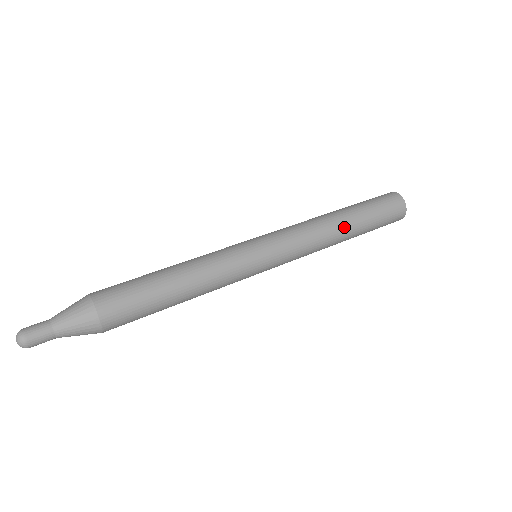
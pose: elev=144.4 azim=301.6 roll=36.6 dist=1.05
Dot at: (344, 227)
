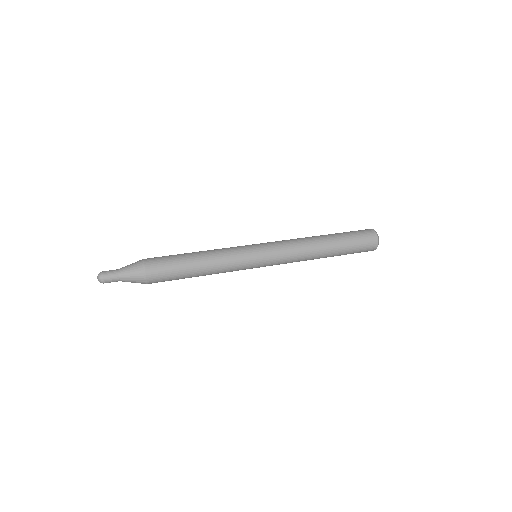
Dot at: (321, 239)
